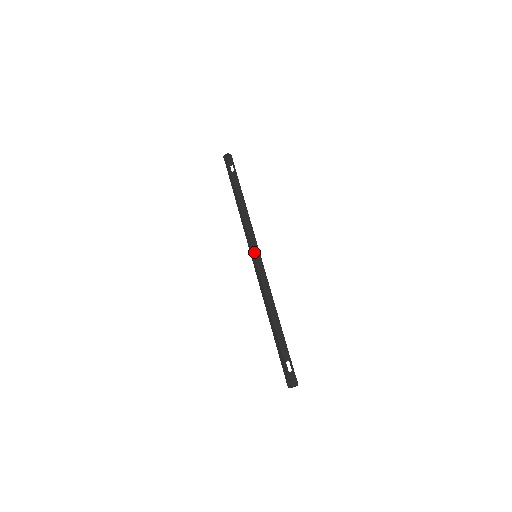
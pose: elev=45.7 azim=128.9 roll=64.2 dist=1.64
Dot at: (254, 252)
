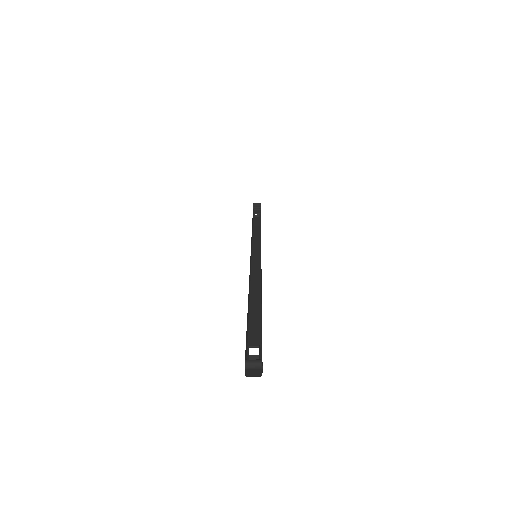
Dot at: (252, 257)
